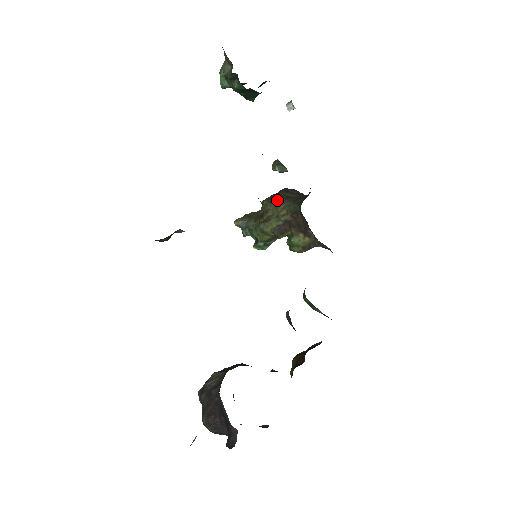
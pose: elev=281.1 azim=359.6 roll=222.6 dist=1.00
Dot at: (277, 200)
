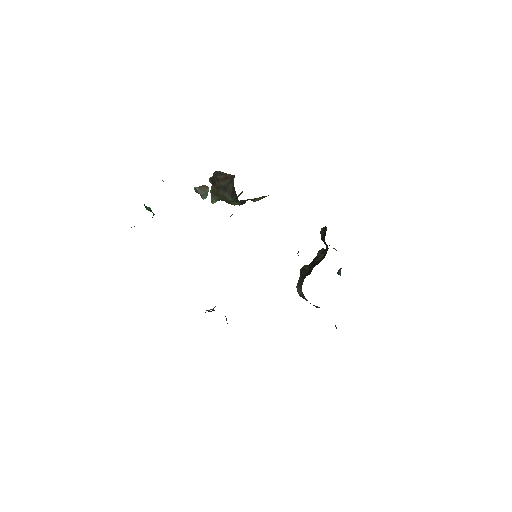
Dot at: (221, 194)
